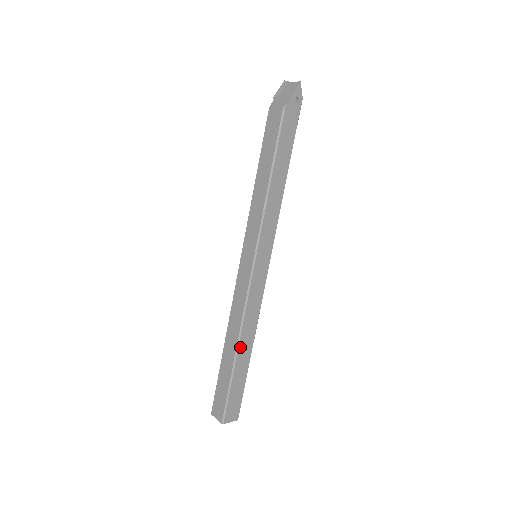
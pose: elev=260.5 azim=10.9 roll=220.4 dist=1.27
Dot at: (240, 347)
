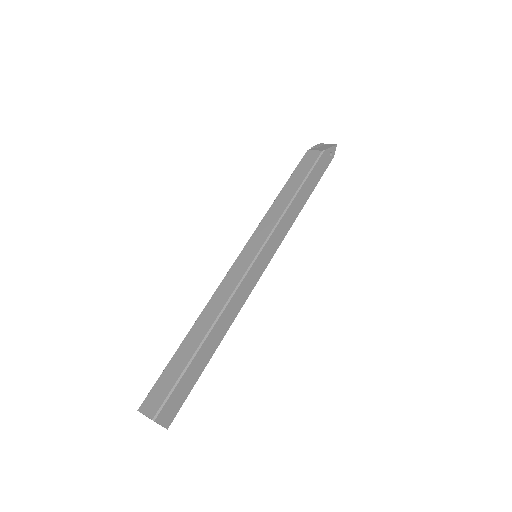
Dot at: (211, 333)
